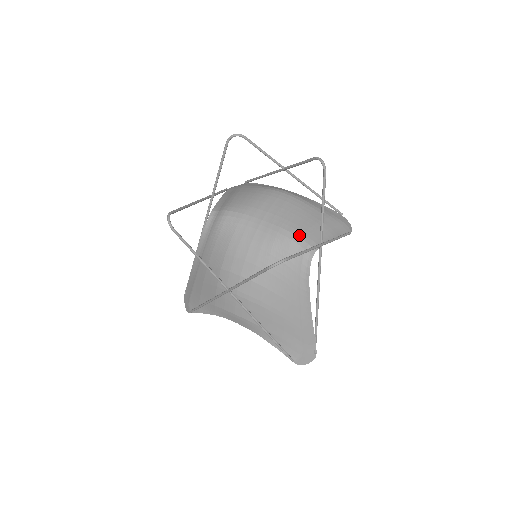
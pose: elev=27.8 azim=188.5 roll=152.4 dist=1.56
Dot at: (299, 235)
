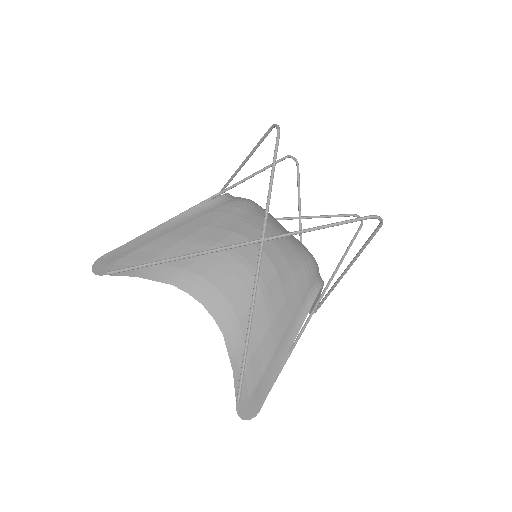
Dot at: occluded
